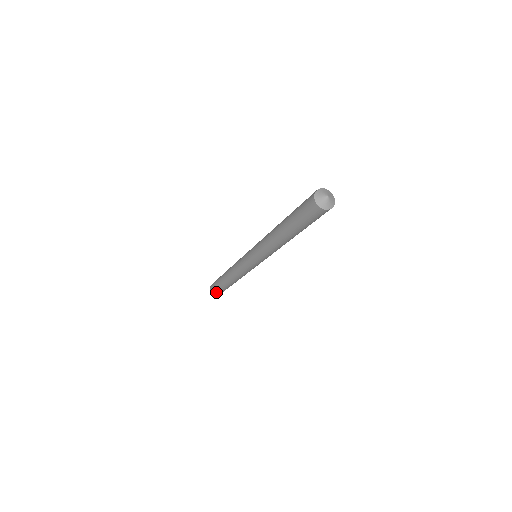
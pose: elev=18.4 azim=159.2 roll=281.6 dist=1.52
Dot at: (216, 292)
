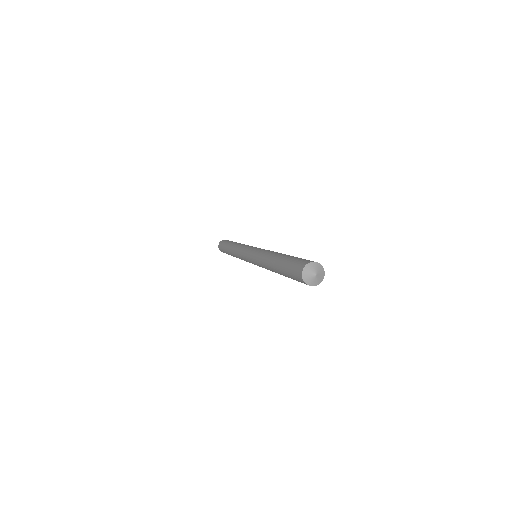
Dot at: occluded
